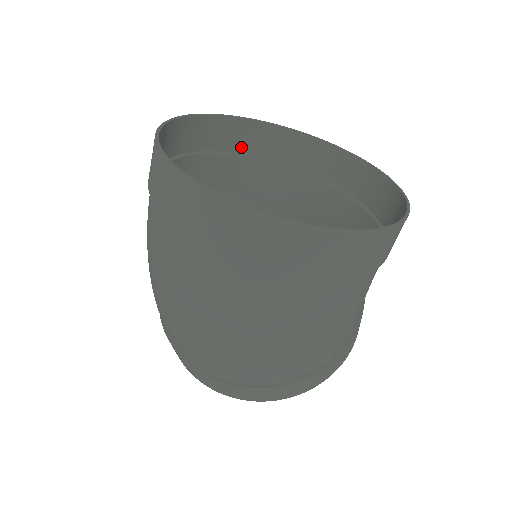
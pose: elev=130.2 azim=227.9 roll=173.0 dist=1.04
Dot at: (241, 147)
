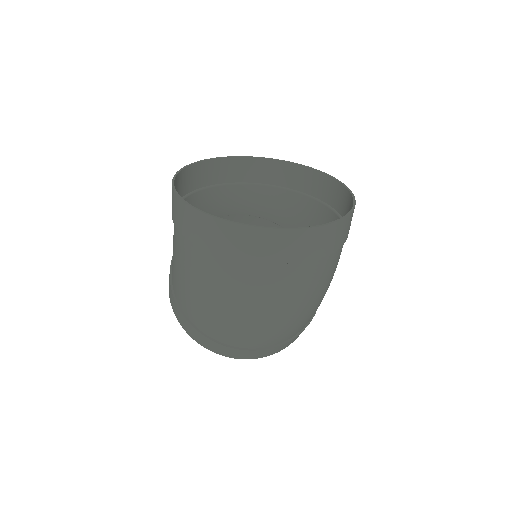
Dot at: (183, 191)
